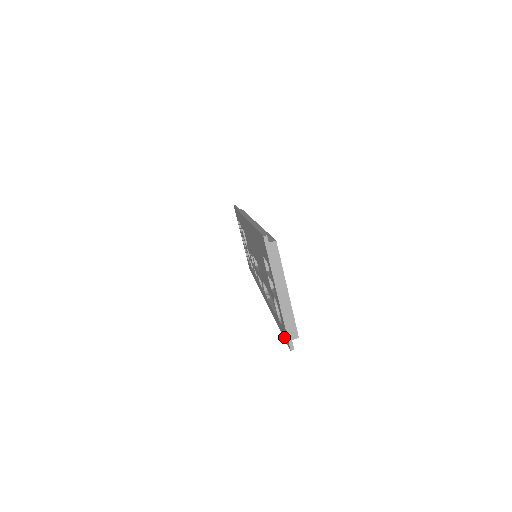
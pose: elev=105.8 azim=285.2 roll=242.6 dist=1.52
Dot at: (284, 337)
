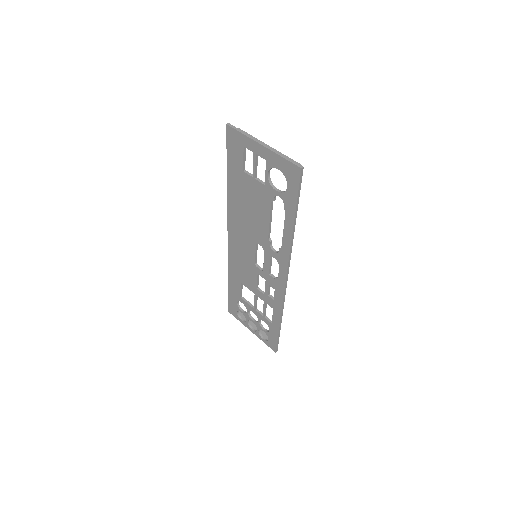
Dot at: (296, 189)
